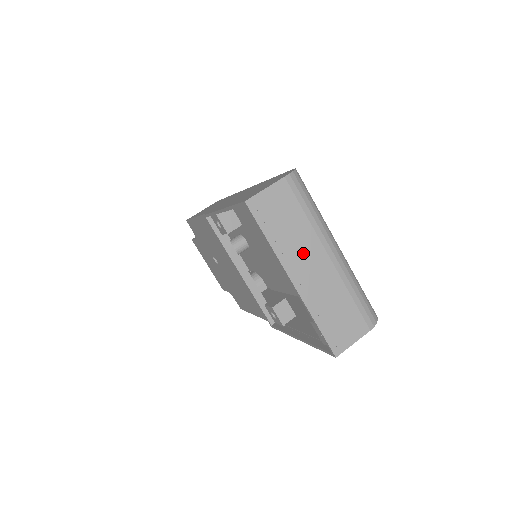
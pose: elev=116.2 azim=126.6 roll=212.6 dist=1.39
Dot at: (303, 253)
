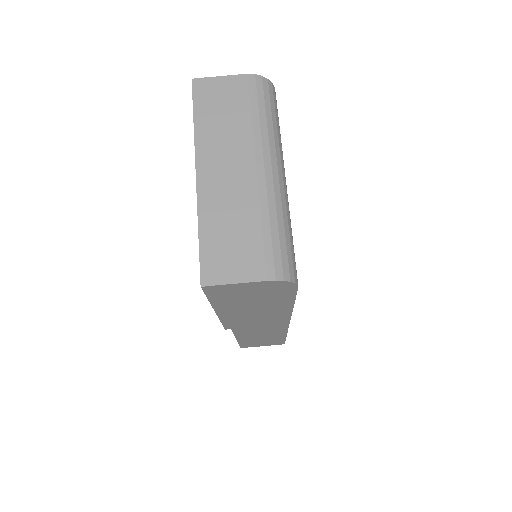
Dot at: (226, 151)
